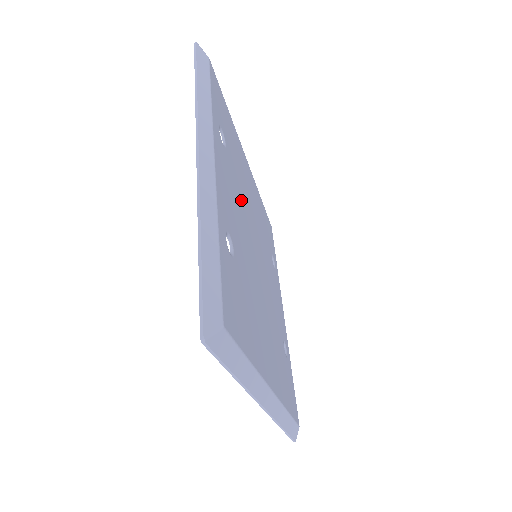
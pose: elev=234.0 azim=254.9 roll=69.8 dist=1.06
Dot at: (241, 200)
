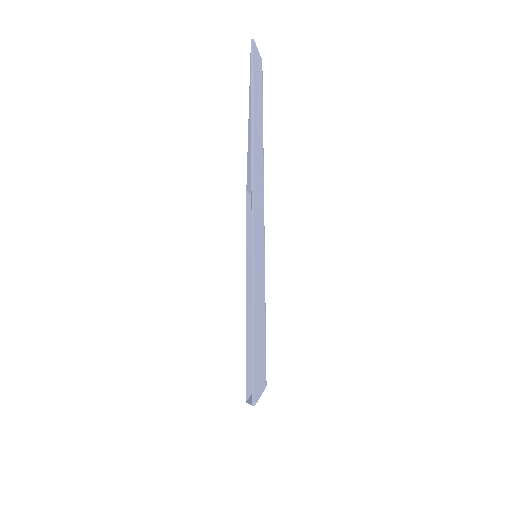
Dot at: occluded
